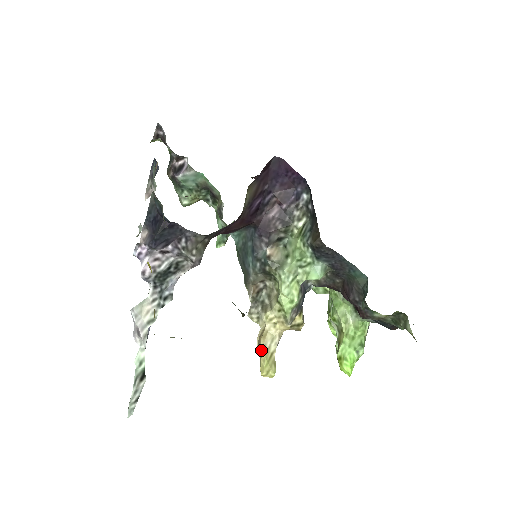
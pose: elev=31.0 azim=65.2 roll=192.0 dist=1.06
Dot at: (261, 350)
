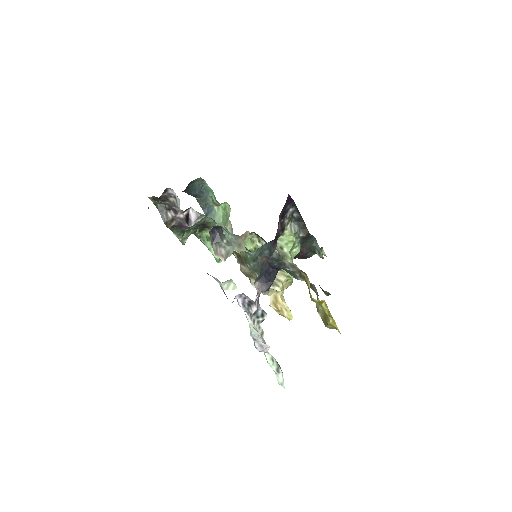
Dot at: (285, 308)
